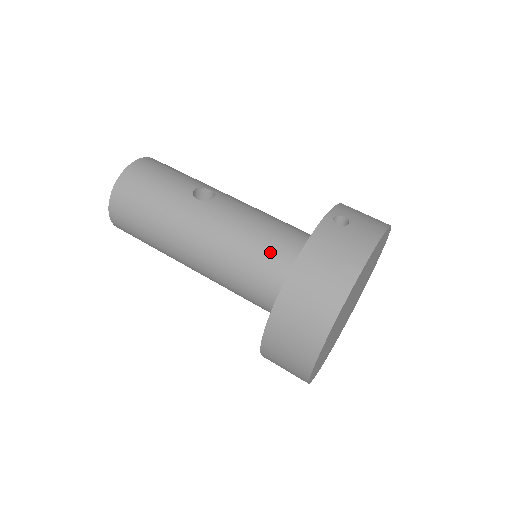
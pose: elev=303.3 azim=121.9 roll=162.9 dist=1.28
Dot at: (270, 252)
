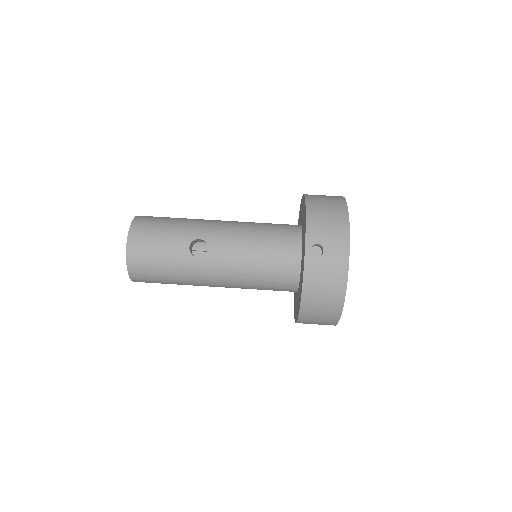
Dot at: (273, 273)
